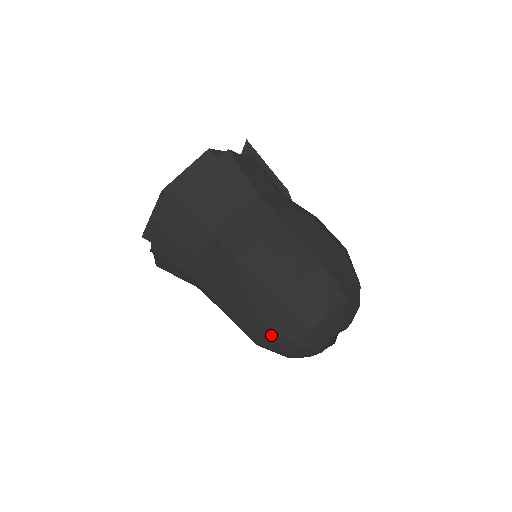
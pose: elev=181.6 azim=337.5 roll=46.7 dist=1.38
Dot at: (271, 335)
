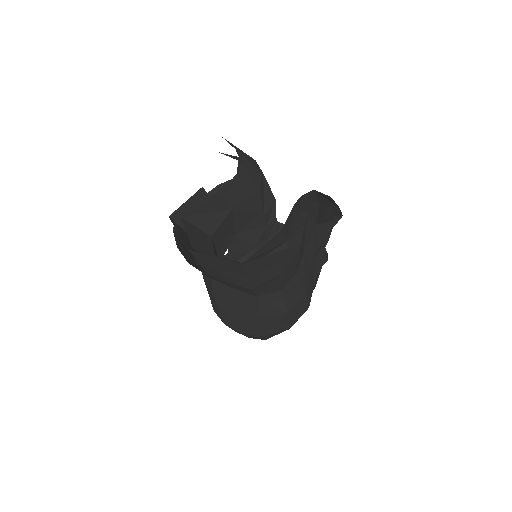
Dot at: occluded
